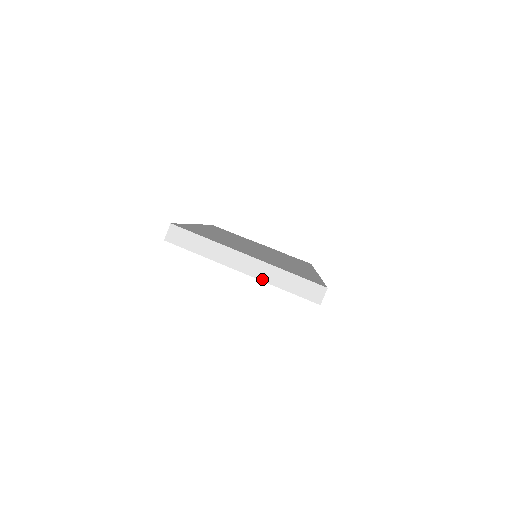
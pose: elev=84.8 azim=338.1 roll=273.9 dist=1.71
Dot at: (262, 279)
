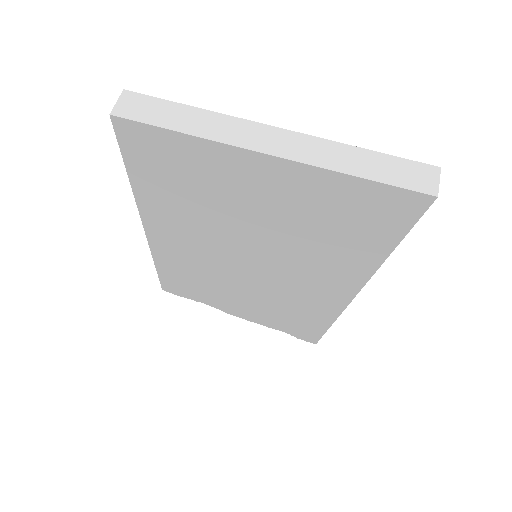
Dot at: (312, 162)
